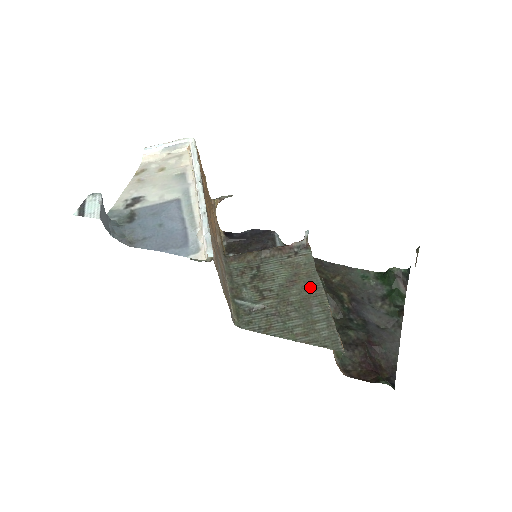
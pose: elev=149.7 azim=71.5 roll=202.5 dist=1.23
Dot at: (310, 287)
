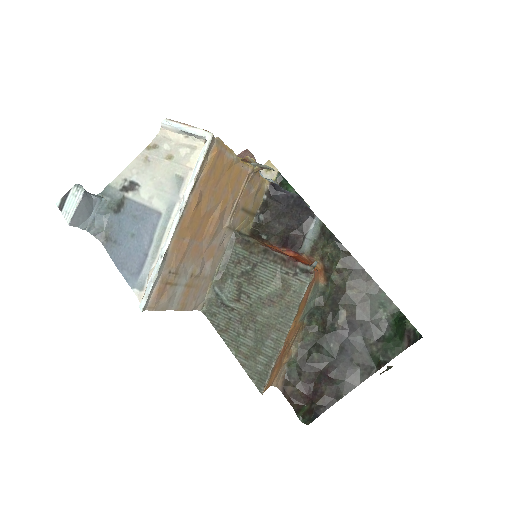
Dot at: (281, 318)
